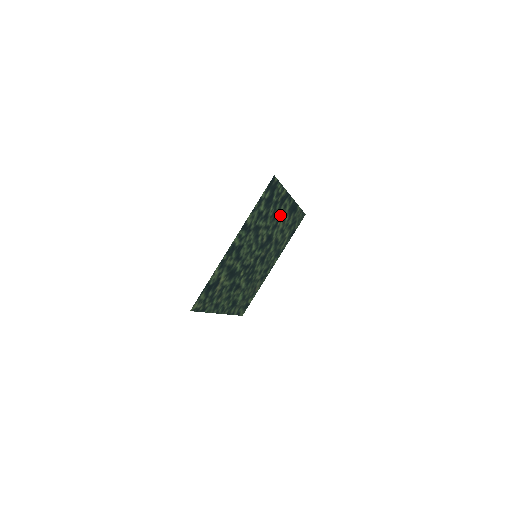
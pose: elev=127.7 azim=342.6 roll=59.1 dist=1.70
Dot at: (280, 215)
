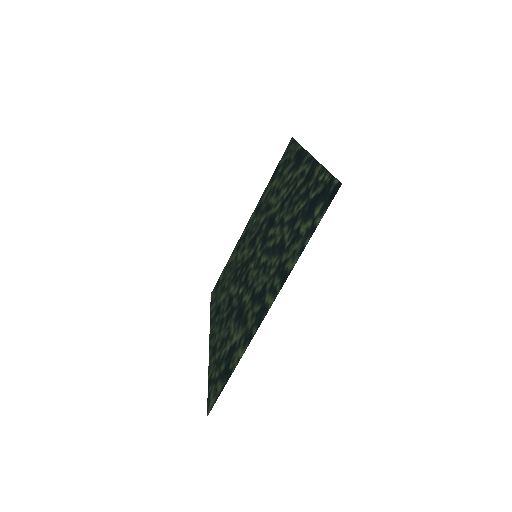
Dot at: (292, 188)
